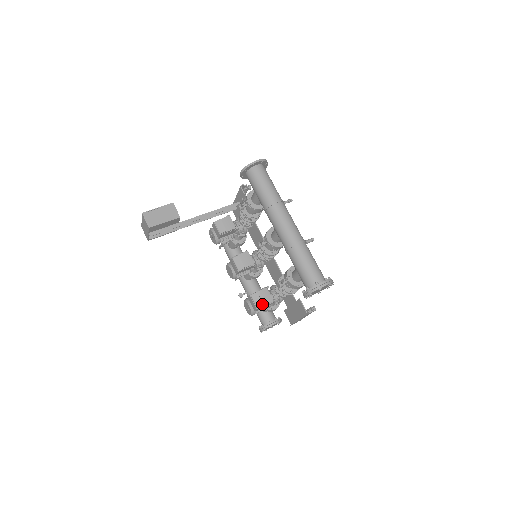
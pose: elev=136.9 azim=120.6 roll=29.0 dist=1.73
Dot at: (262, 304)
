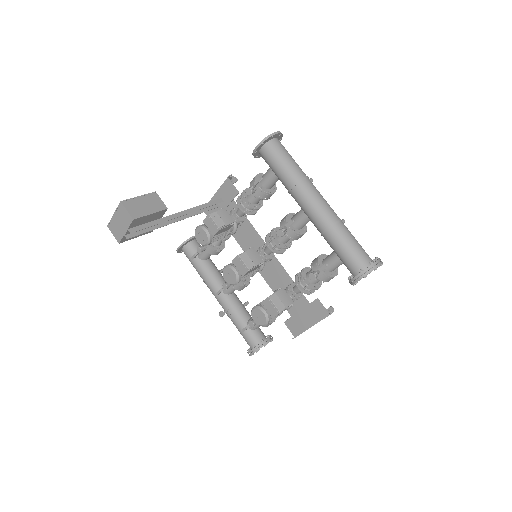
Dot at: (284, 306)
